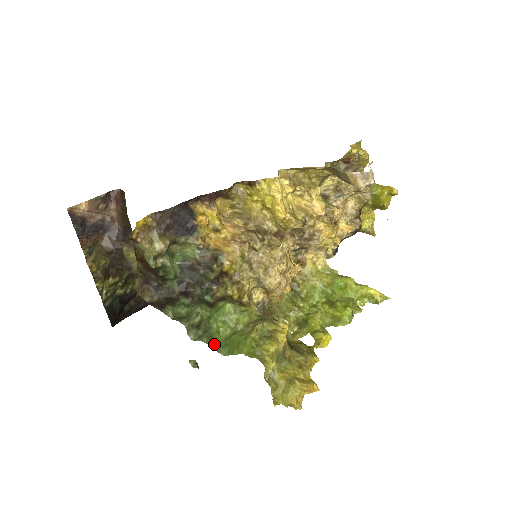
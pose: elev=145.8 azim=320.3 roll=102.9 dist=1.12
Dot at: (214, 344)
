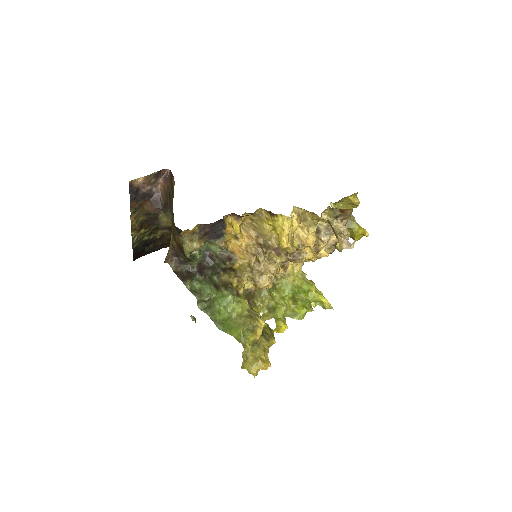
Dot at: (214, 319)
